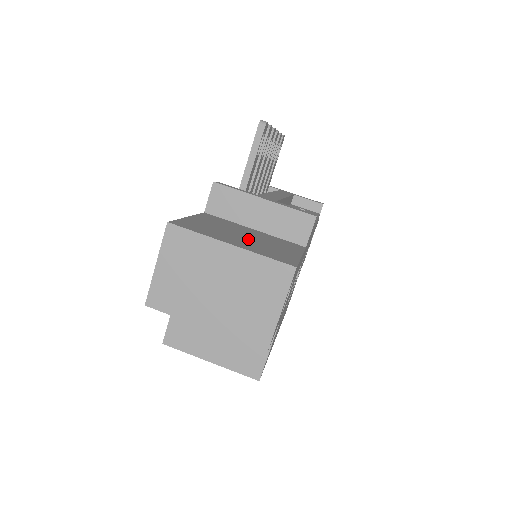
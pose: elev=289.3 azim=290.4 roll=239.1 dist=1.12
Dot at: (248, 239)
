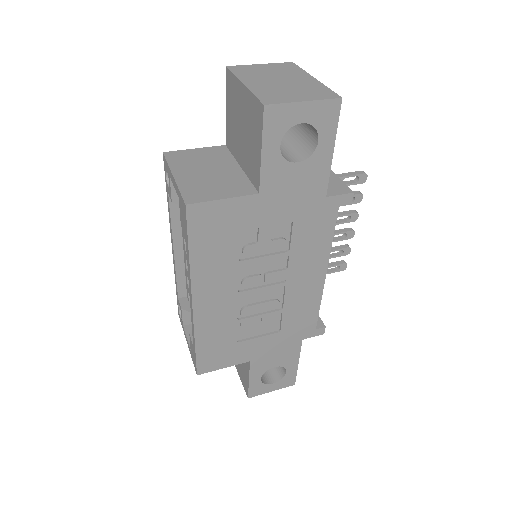
Dot at: occluded
